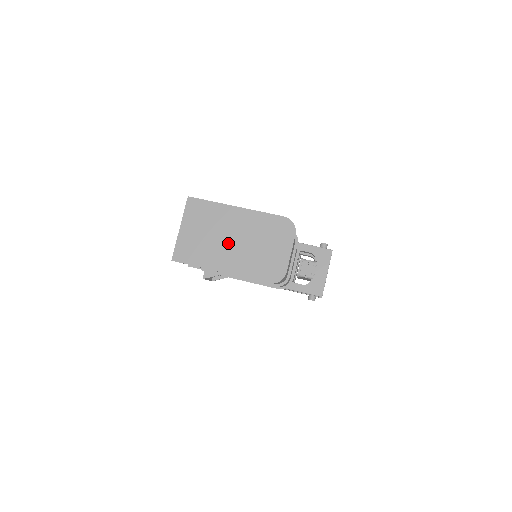
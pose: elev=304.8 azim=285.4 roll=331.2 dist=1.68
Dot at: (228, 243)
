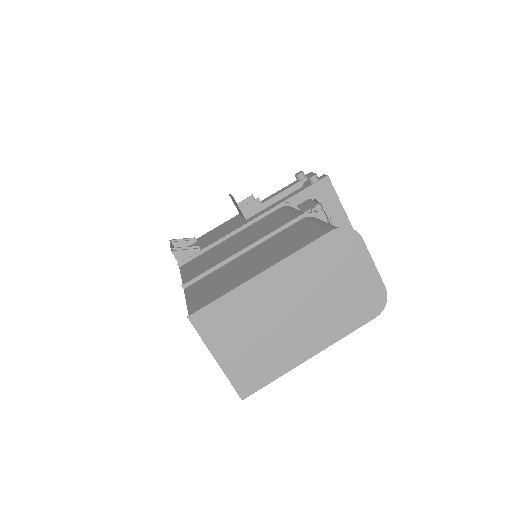
Dot at: (291, 321)
